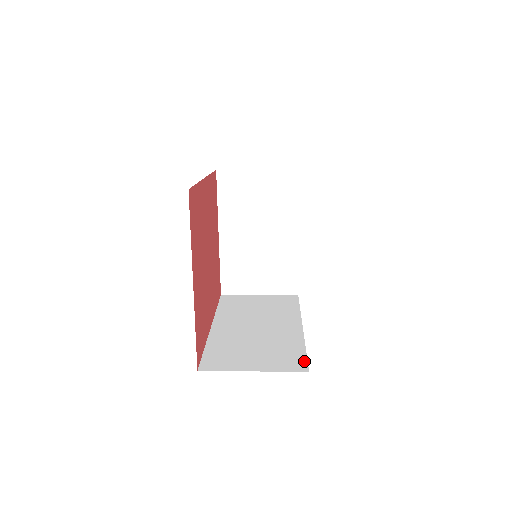
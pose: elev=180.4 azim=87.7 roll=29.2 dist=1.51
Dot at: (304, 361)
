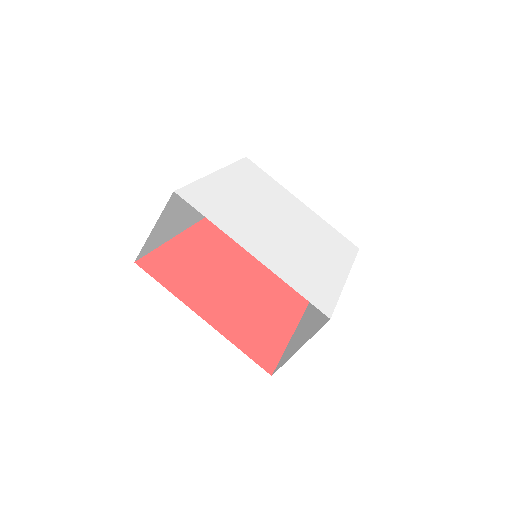
Dot at: occluded
